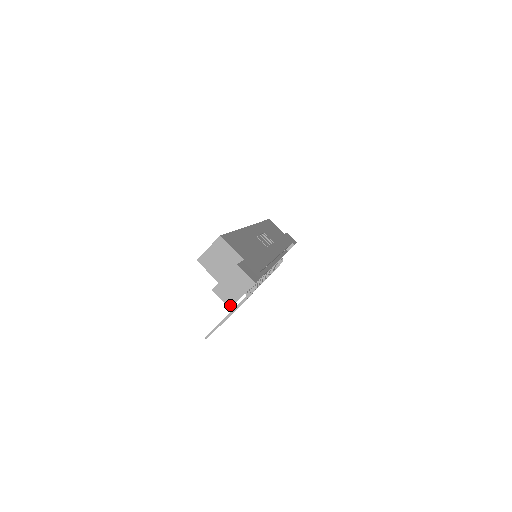
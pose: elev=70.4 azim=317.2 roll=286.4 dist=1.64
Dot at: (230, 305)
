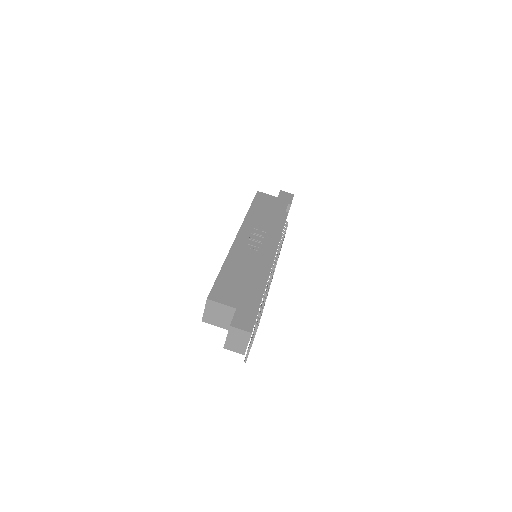
Dot at: (243, 353)
